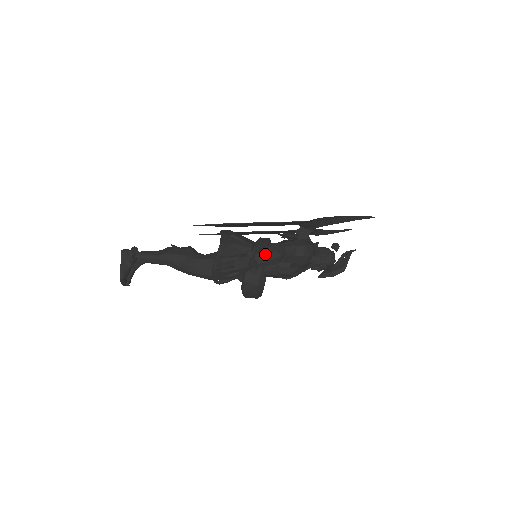
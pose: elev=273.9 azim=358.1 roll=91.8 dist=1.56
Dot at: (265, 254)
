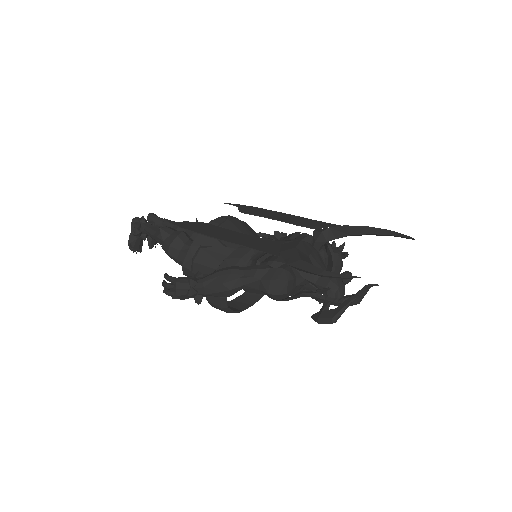
Dot at: (208, 285)
